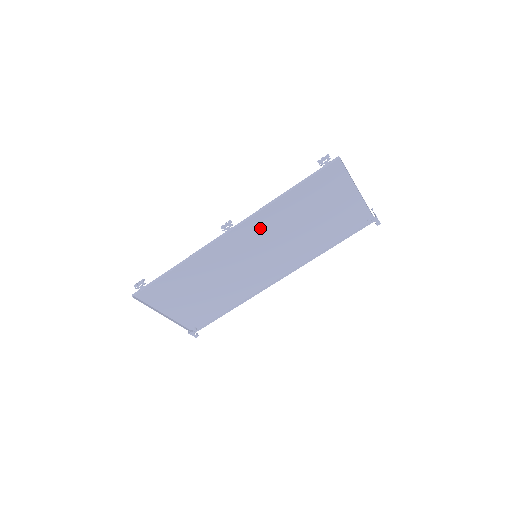
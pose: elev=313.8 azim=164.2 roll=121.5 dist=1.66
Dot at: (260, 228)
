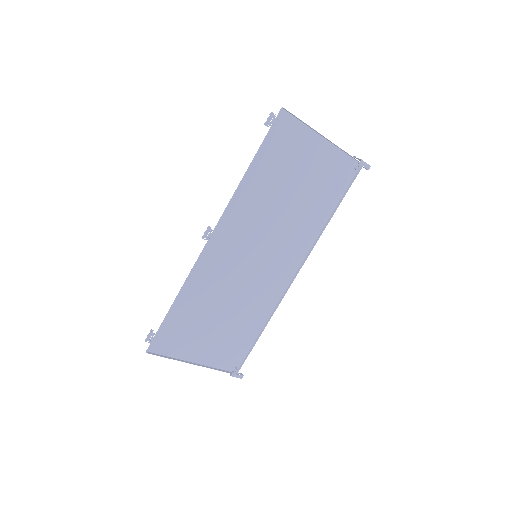
Dot at: (243, 222)
